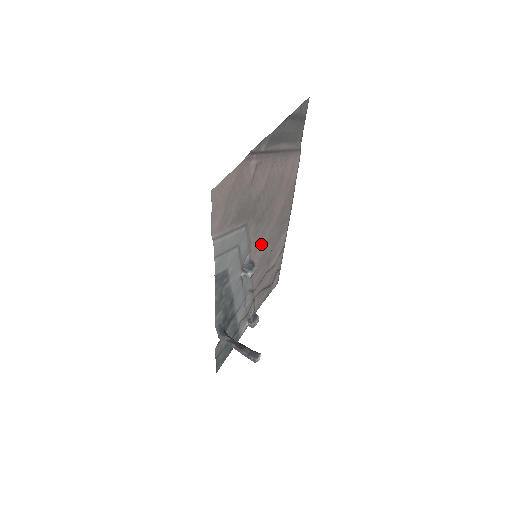
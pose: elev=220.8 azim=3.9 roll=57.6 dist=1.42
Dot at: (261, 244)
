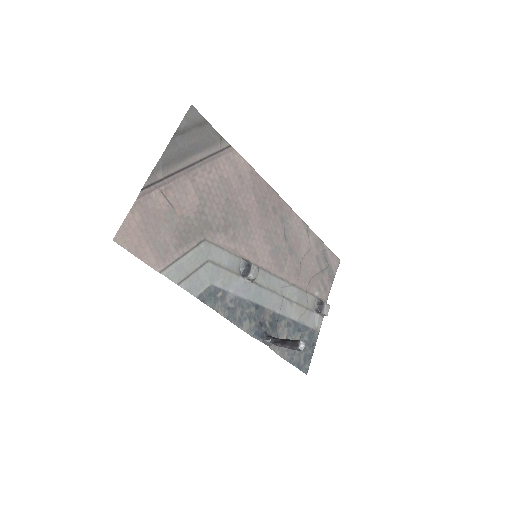
Dot at: (256, 243)
